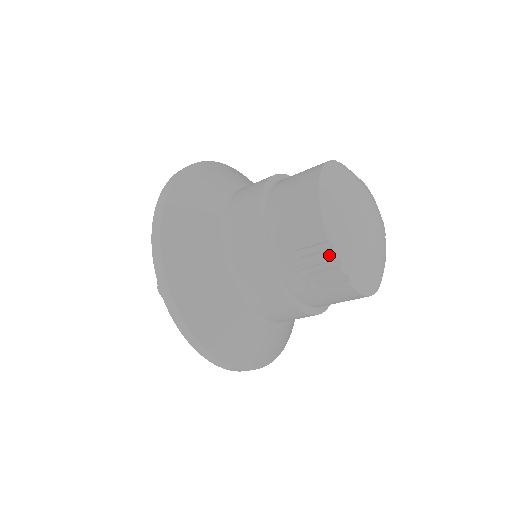
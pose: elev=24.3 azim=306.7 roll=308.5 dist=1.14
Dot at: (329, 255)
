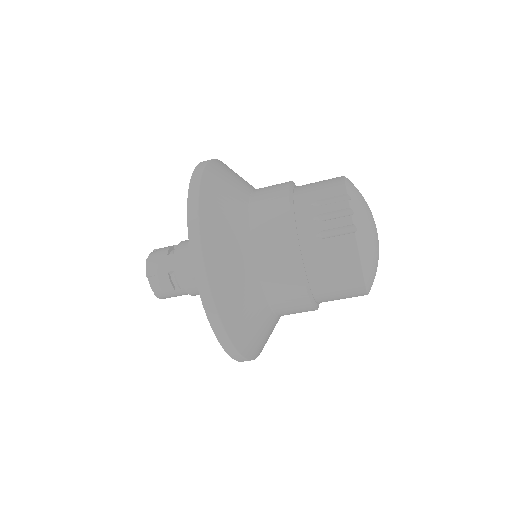
Dot at: (345, 204)
